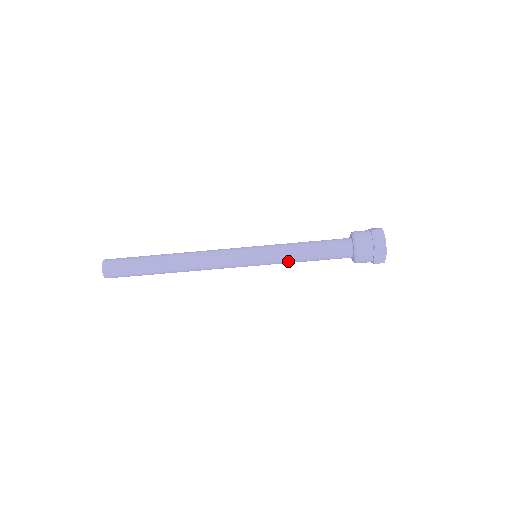
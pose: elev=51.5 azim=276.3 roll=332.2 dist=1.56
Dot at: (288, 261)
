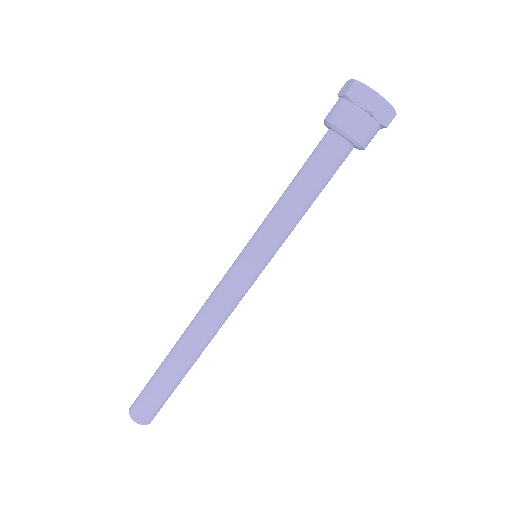
Dot at: (293, 227)
